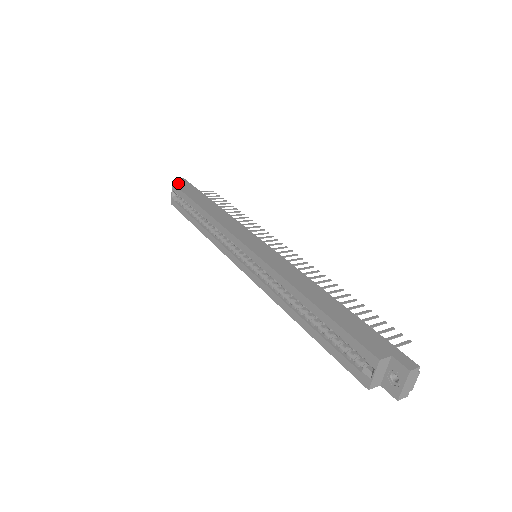
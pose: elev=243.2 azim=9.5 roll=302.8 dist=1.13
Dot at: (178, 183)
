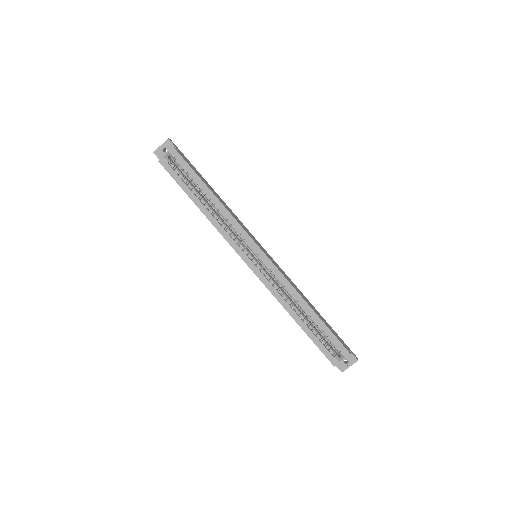
Dot at: (176, 148)
